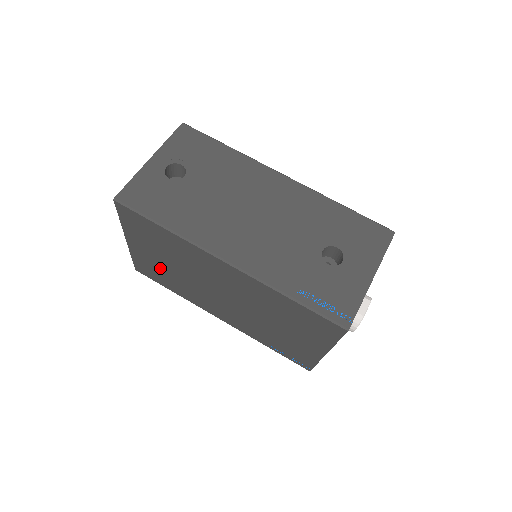
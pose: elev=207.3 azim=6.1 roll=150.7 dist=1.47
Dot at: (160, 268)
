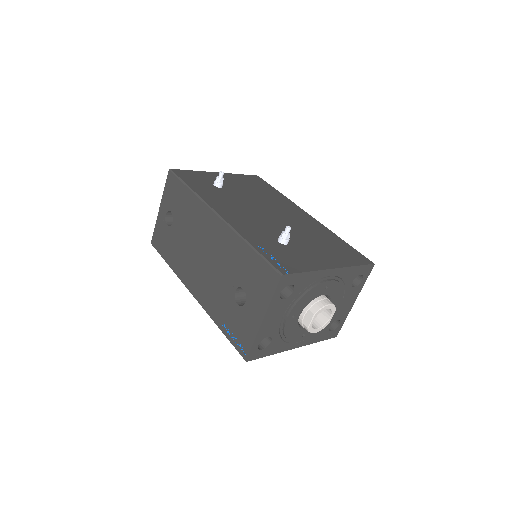
Dot at: occluded
